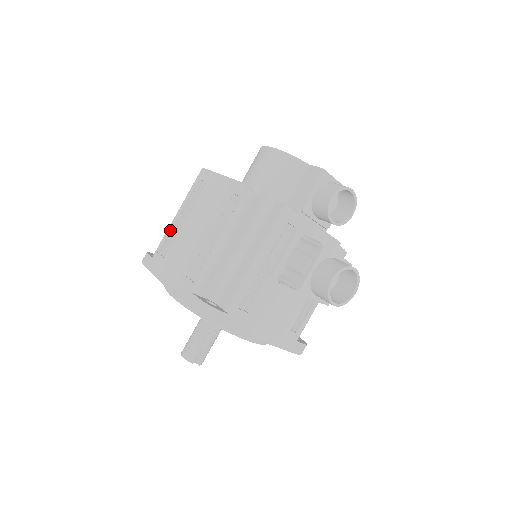
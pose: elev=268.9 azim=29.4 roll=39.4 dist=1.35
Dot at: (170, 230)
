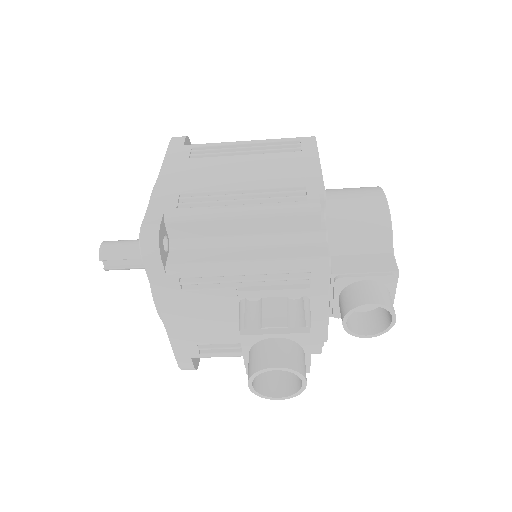
Dot at: (225, 145)
